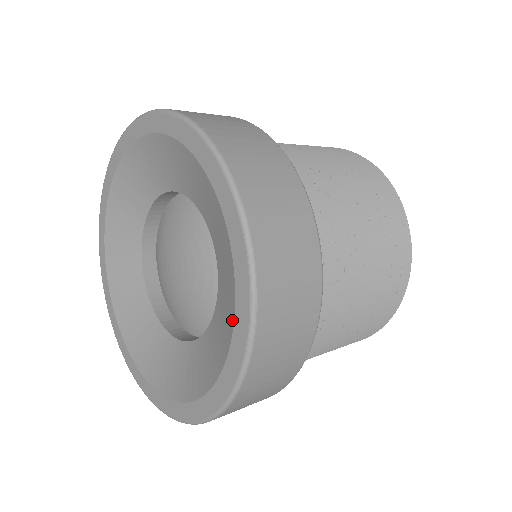
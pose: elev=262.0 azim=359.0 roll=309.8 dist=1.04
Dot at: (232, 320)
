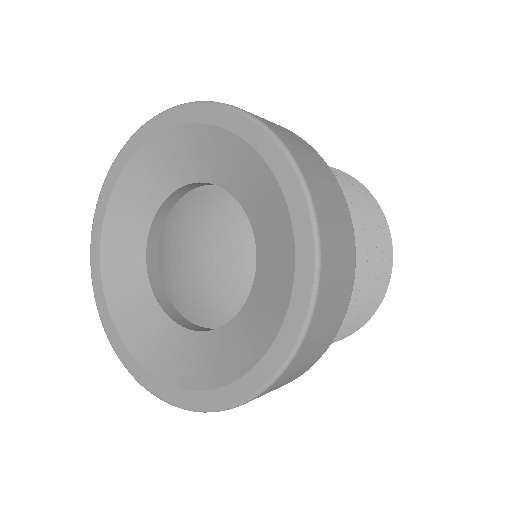
Dot at: (271, 177)
